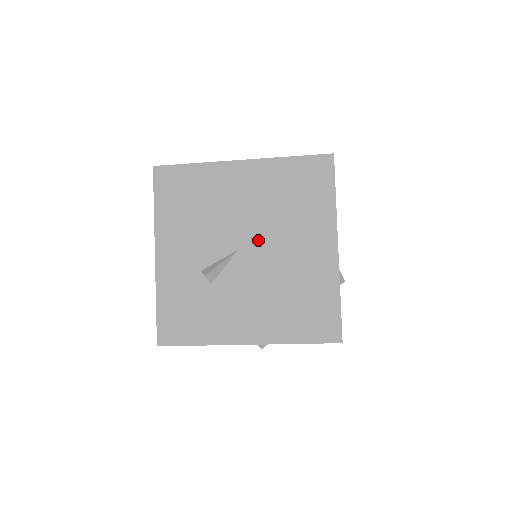
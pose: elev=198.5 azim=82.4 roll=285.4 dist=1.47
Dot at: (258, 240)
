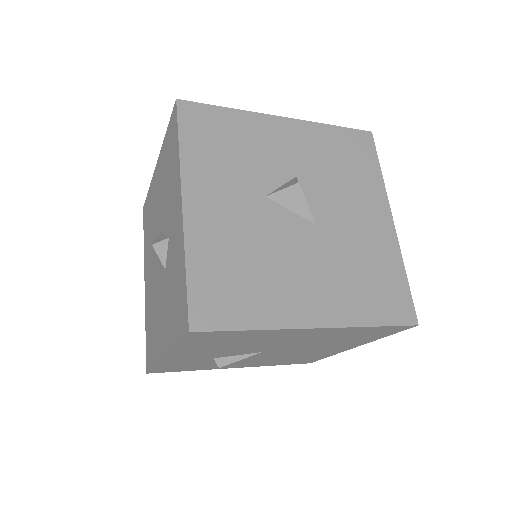
Dot at: (287, 349)
